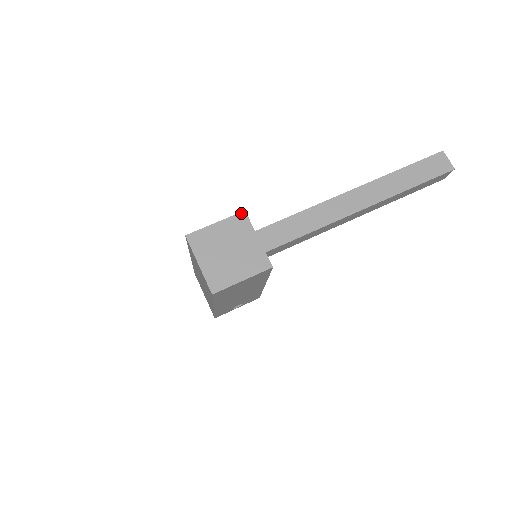
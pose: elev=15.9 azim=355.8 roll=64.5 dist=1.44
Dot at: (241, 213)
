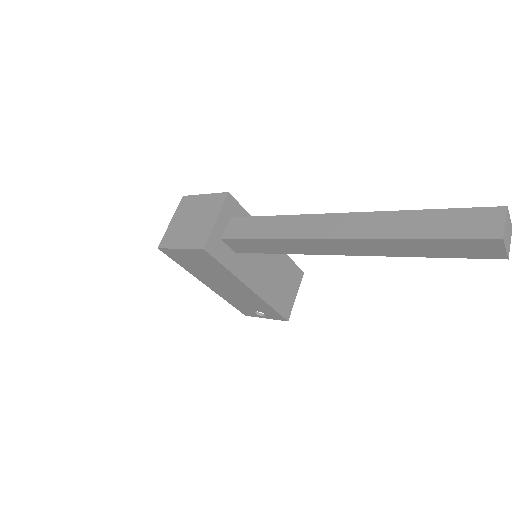
Dot at: (224, 193)
